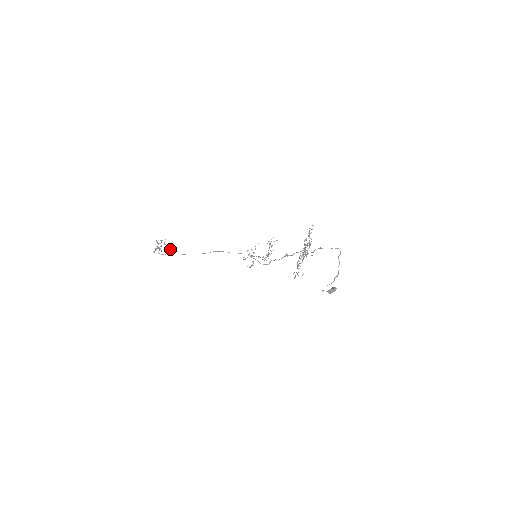
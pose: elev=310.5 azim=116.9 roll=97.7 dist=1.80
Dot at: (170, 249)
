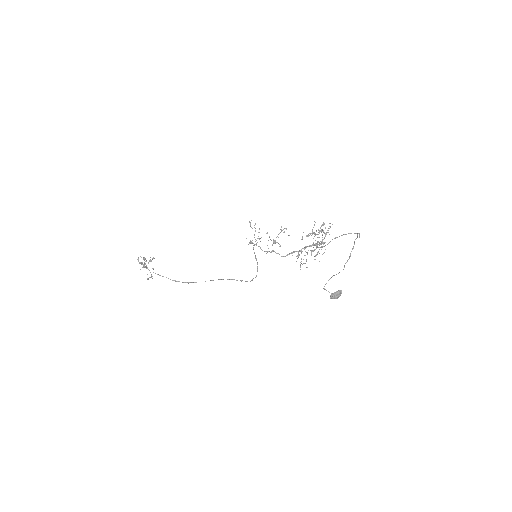
Dot at: occluded
